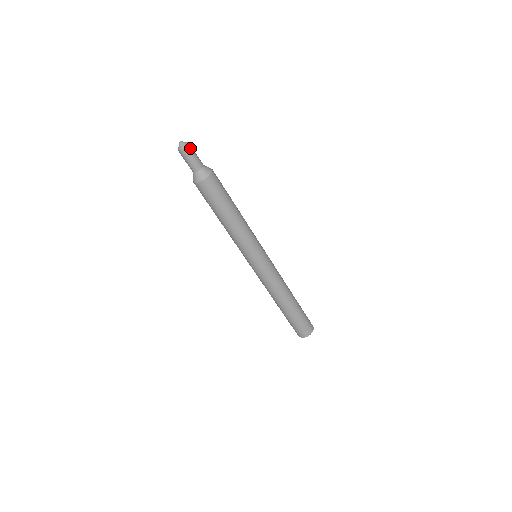
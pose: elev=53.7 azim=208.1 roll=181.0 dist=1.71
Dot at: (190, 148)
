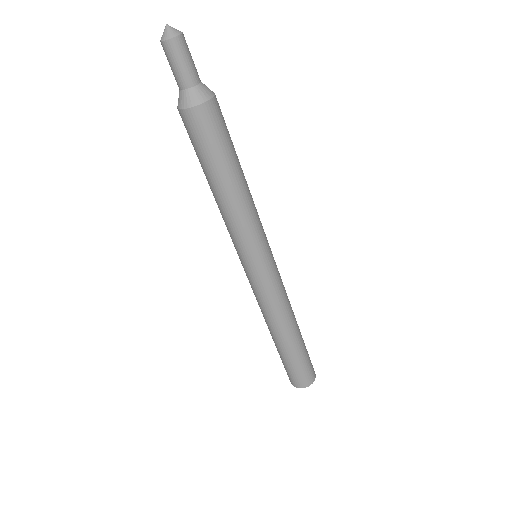
Dot at: (179, 43)
